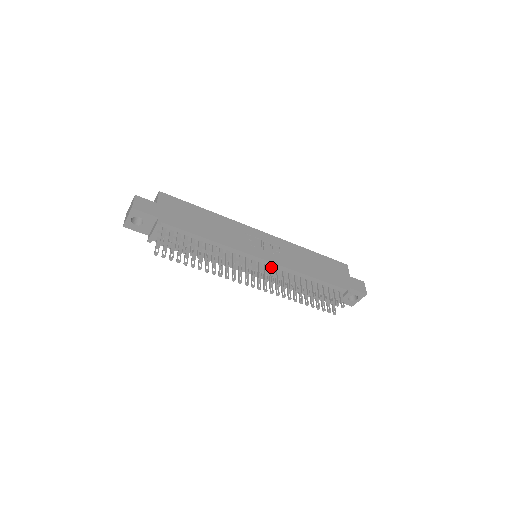
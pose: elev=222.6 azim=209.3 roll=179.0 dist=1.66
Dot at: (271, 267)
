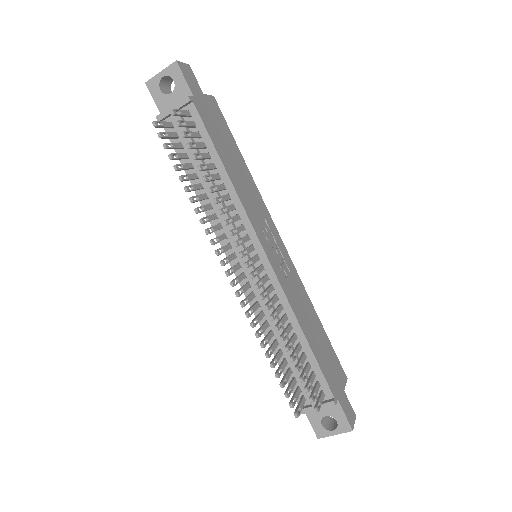
Dot at: (267, 275)
